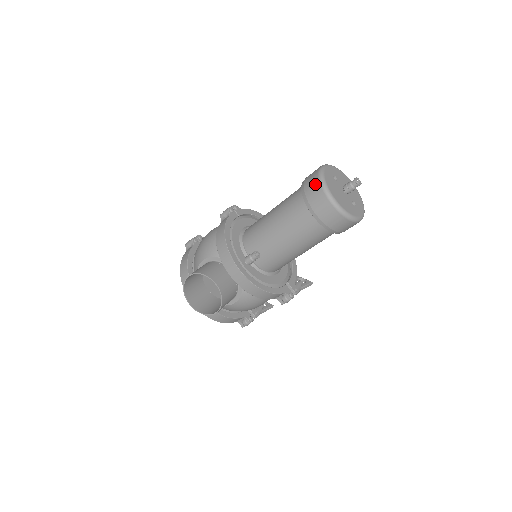
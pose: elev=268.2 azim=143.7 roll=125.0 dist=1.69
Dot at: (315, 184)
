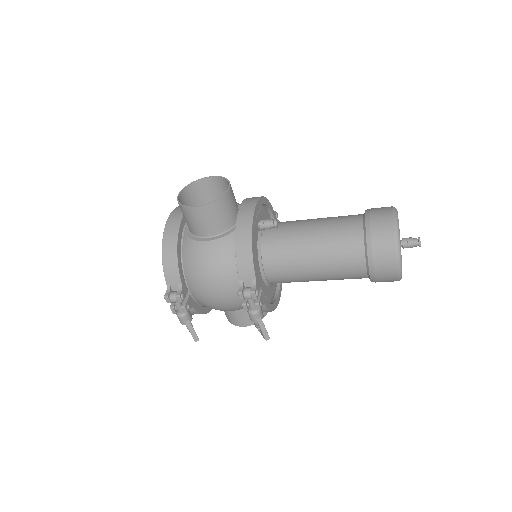
Dot at: occluded
